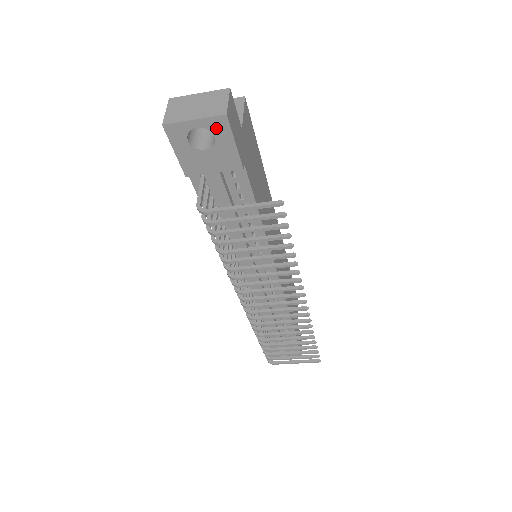
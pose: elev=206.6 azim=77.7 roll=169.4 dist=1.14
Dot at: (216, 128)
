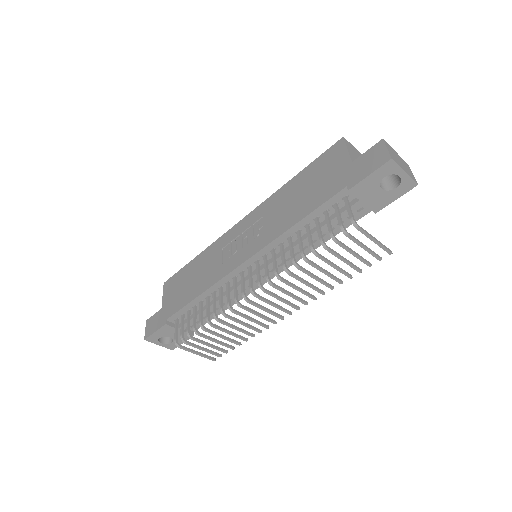
Dot at: (404, 185)
